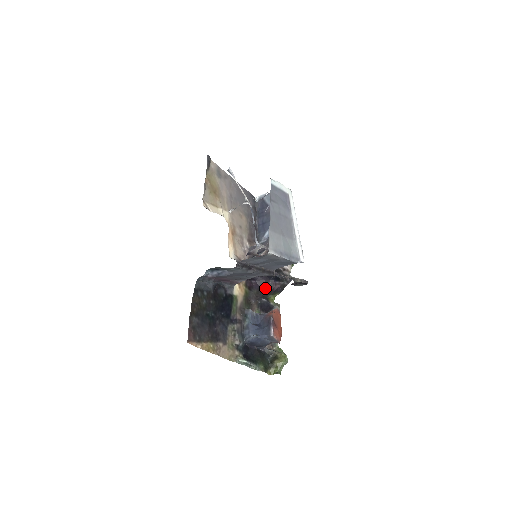
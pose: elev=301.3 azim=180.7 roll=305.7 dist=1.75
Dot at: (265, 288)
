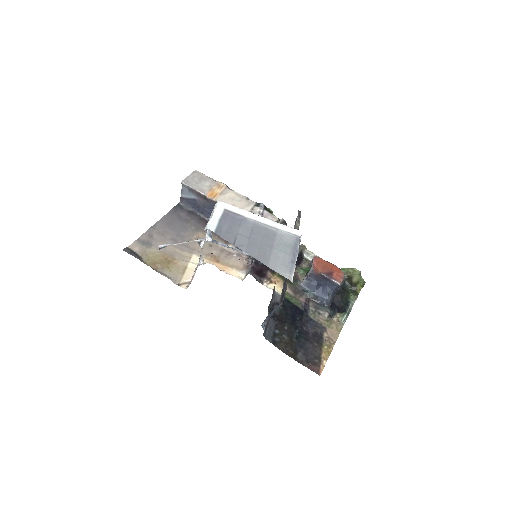
Dot at: occluded
